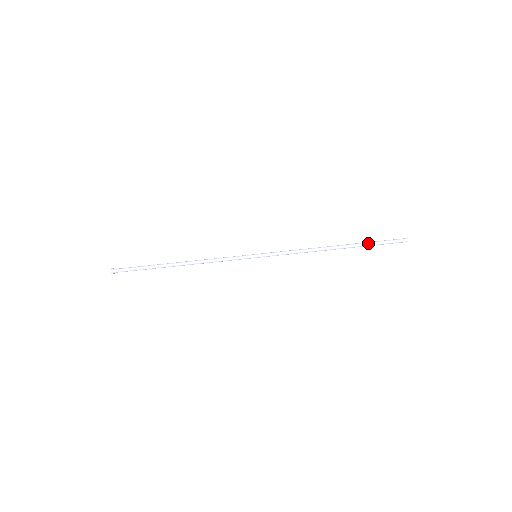
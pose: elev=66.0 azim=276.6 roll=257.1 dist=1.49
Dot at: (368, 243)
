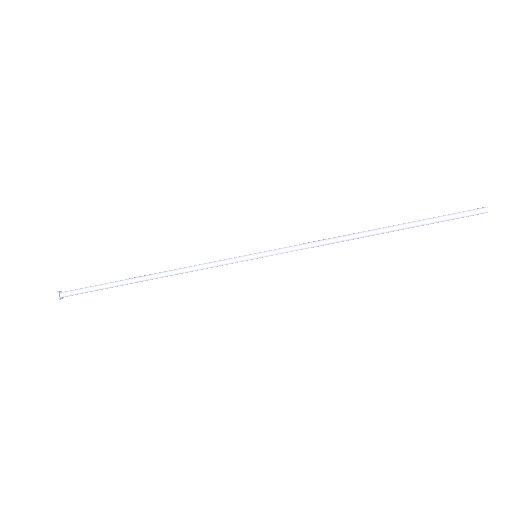
Dot at: (424, 220)
